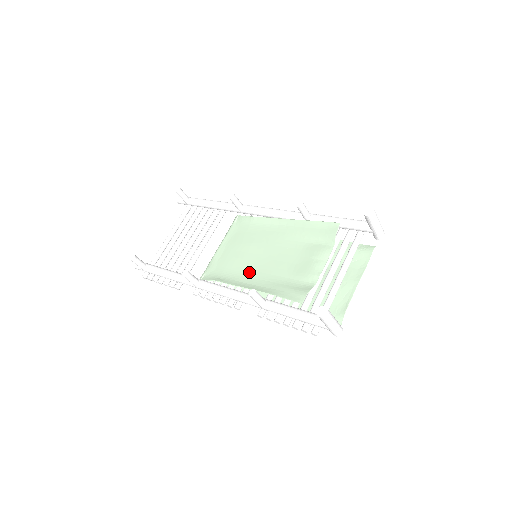
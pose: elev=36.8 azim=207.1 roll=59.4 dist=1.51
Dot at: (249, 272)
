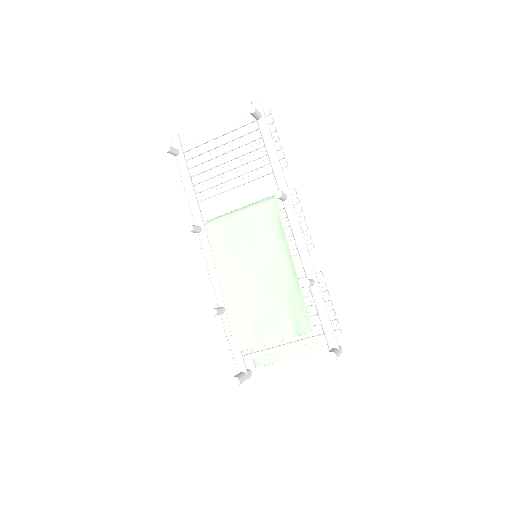
Dot at: (235, 273)
